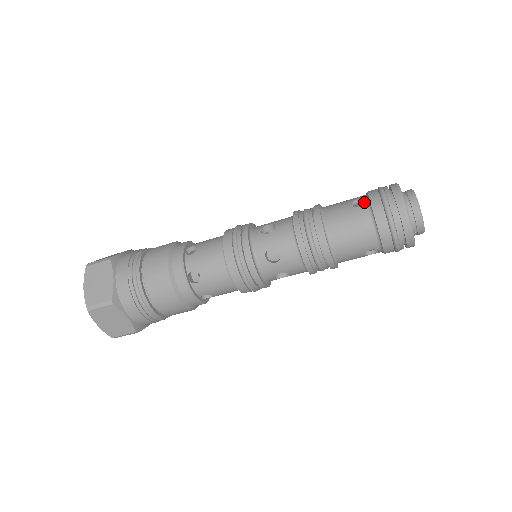
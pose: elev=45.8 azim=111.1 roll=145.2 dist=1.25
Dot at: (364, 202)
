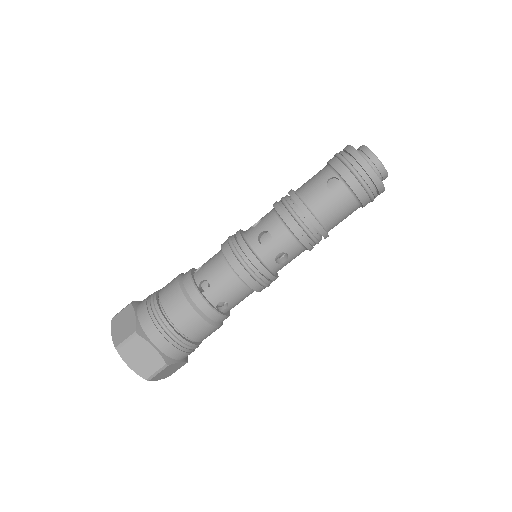
Dot at: occluded
